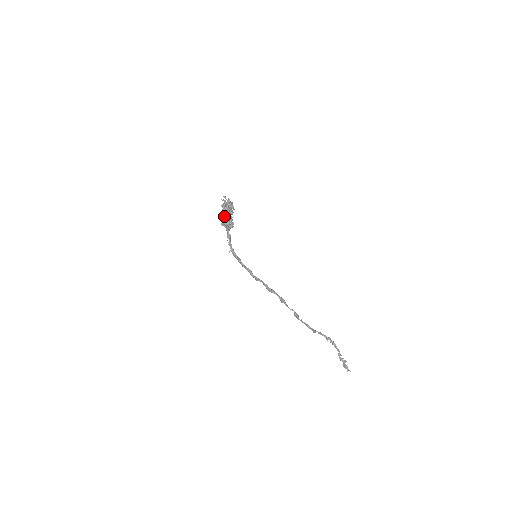
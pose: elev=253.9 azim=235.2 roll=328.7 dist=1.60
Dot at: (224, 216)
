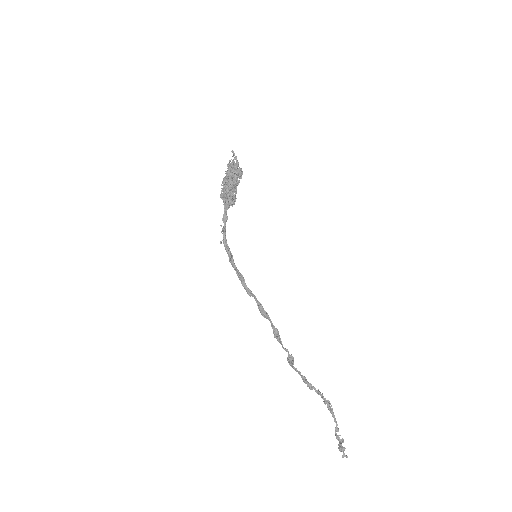
Dot at: (228, 182)
